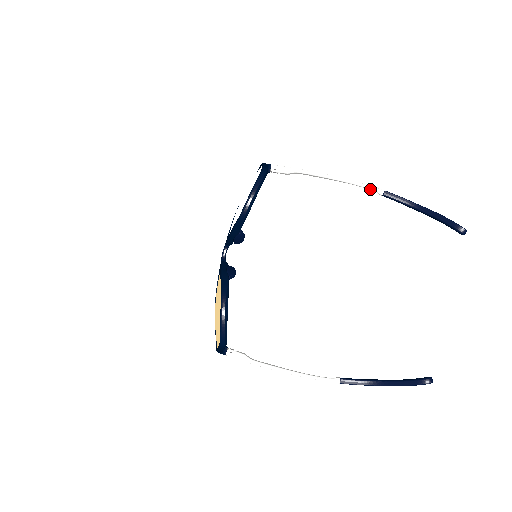
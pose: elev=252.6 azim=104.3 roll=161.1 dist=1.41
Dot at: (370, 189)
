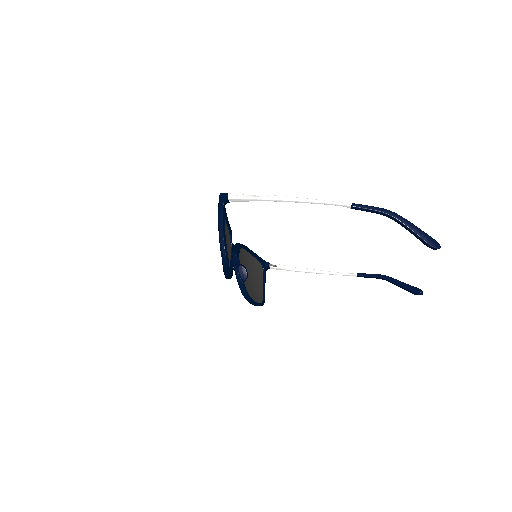
Dot at: (336, 205)
